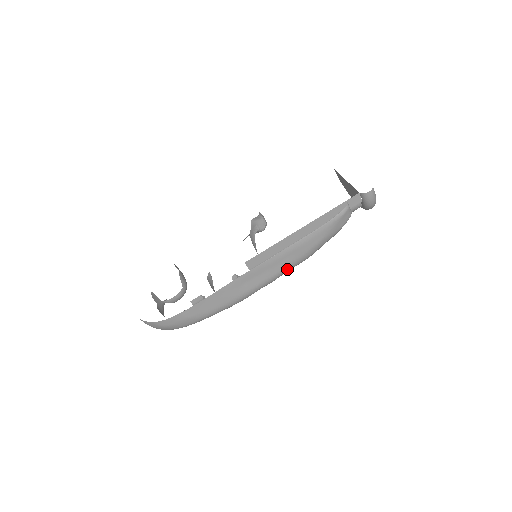
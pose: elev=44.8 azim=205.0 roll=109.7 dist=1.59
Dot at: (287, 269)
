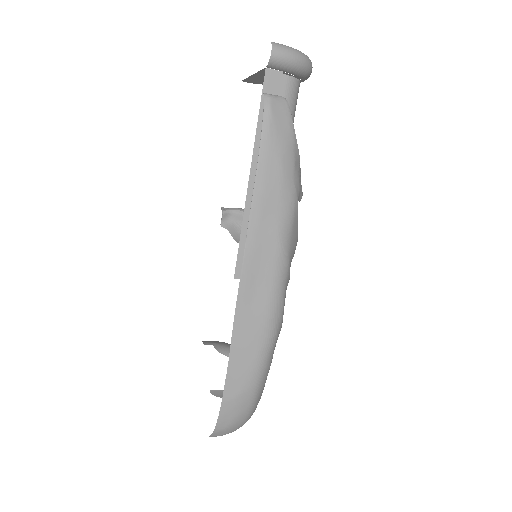
Dot at: (284, 238)
